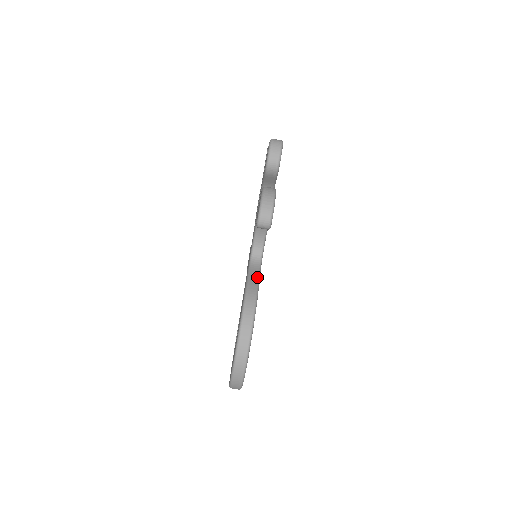
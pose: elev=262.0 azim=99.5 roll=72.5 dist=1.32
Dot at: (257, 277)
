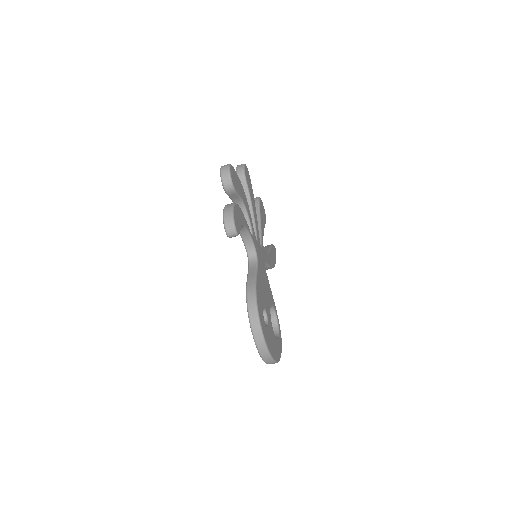
Dot at: (254, 273)
